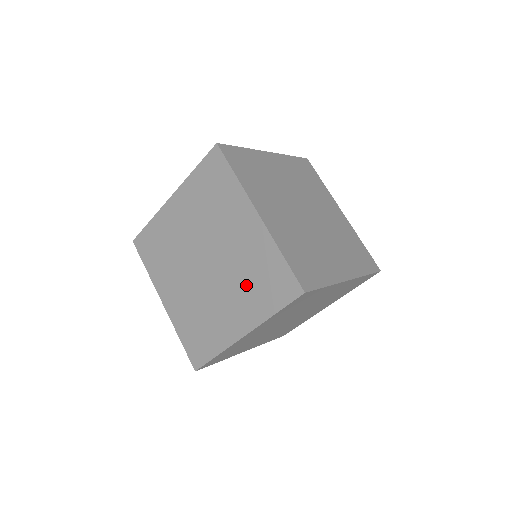
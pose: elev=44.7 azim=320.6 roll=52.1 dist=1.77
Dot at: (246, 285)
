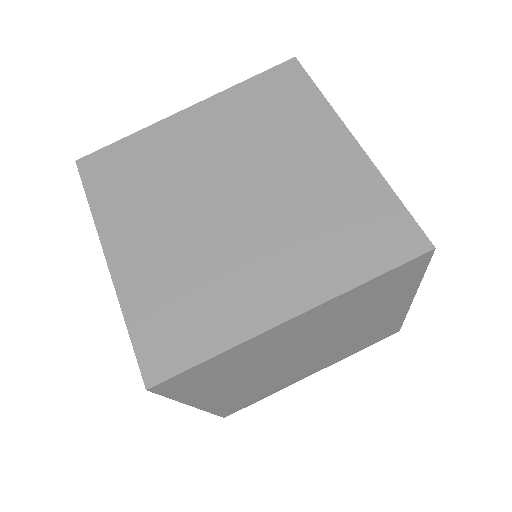
Dot at: (314, 234)
